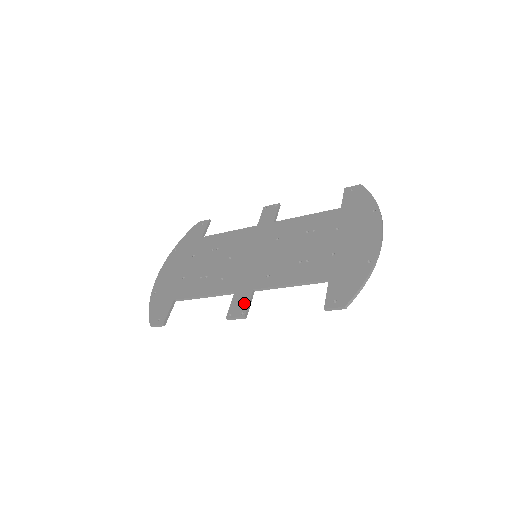
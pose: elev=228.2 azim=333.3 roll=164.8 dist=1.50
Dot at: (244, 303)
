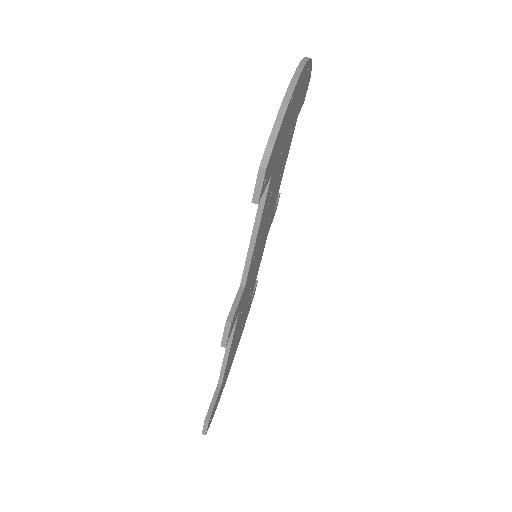
Dot at: occluded
